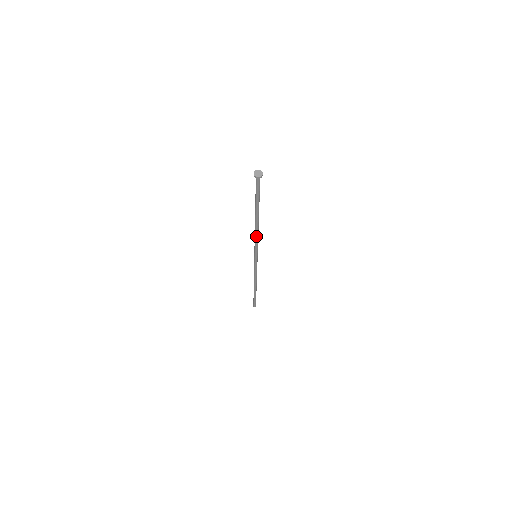
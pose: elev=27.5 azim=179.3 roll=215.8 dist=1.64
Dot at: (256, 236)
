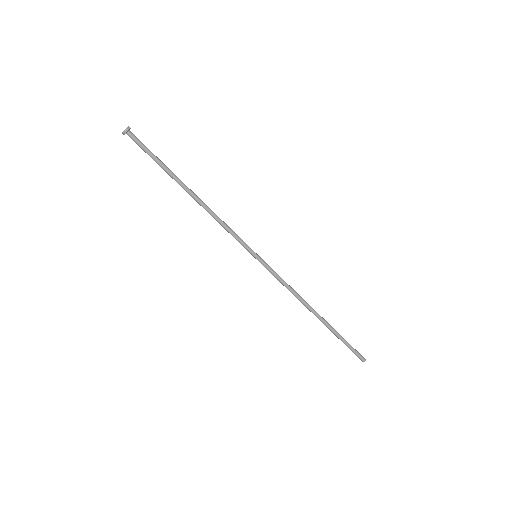
Dot at: (216, 220)
